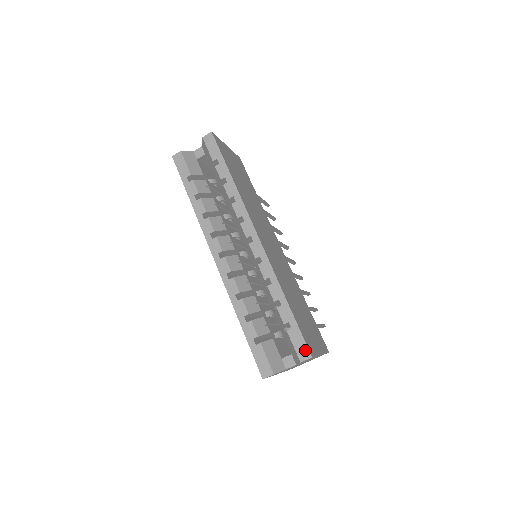
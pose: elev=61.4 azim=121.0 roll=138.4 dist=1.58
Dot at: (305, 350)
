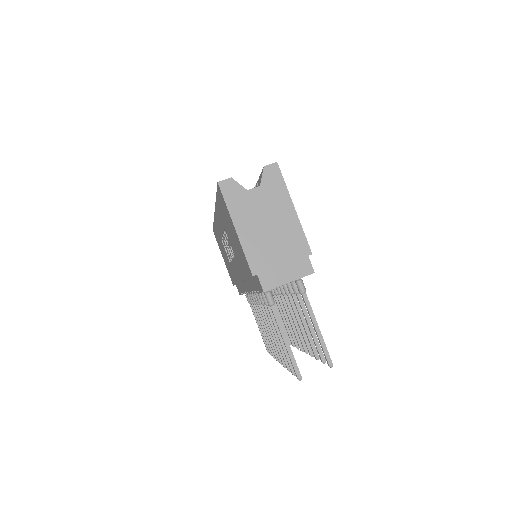
Dot at: occluded
